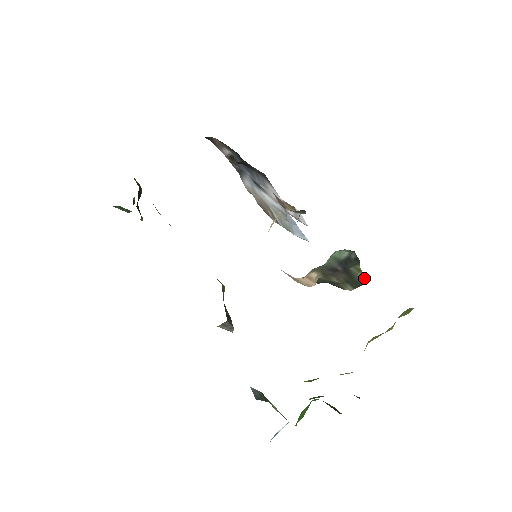
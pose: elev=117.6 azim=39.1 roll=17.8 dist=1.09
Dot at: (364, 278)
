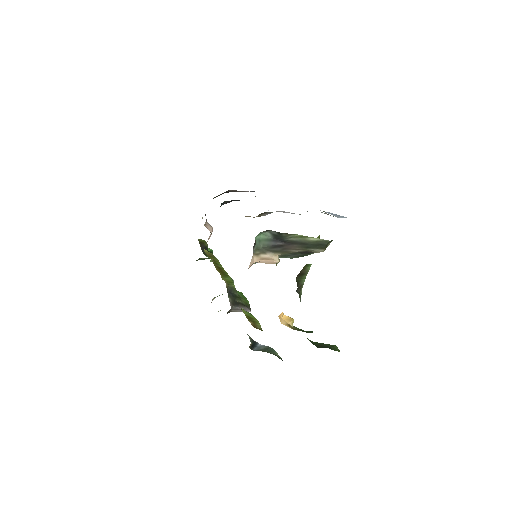
Dot at: (319, 239)
